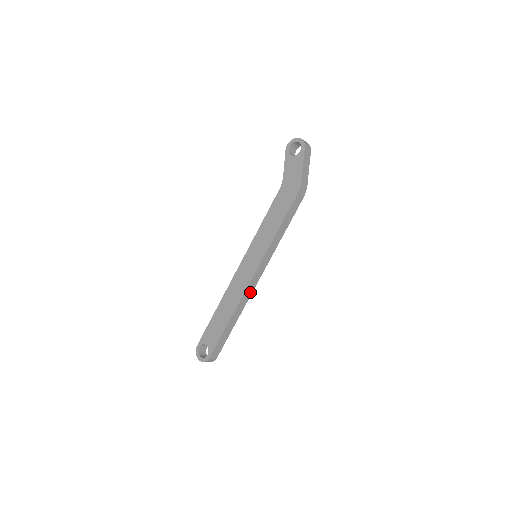
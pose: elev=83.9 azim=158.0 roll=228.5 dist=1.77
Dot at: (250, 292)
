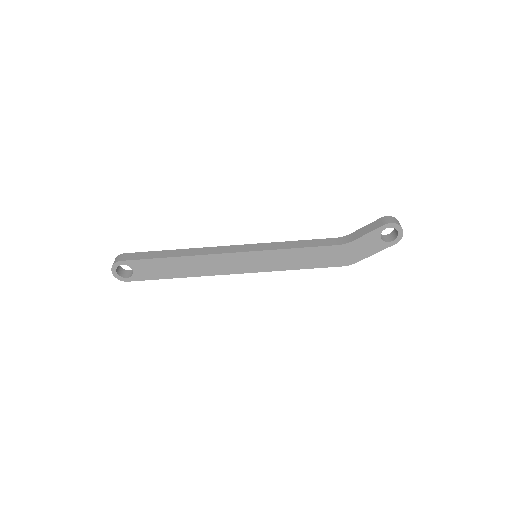
Dot at: occluded
